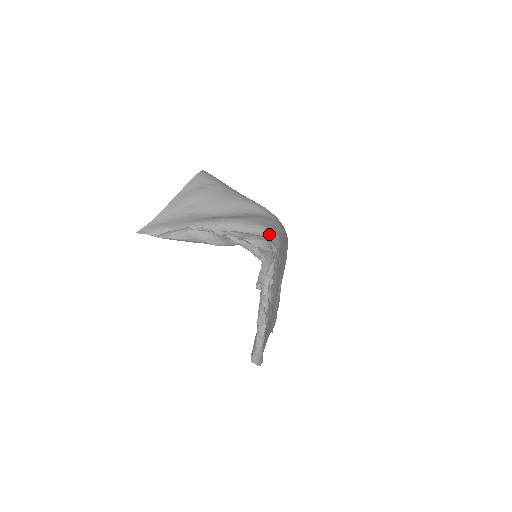
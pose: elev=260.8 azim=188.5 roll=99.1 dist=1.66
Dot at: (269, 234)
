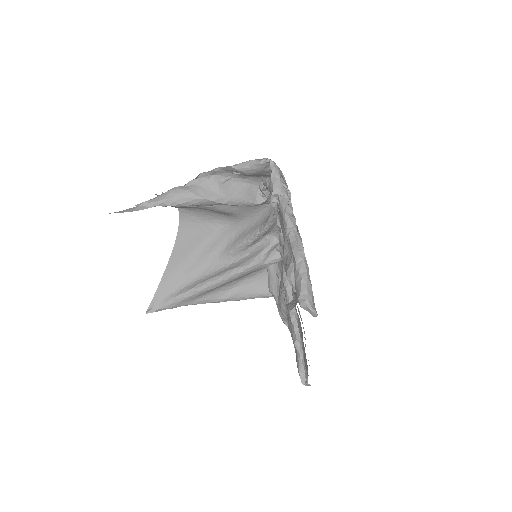
Dot at: occluded
